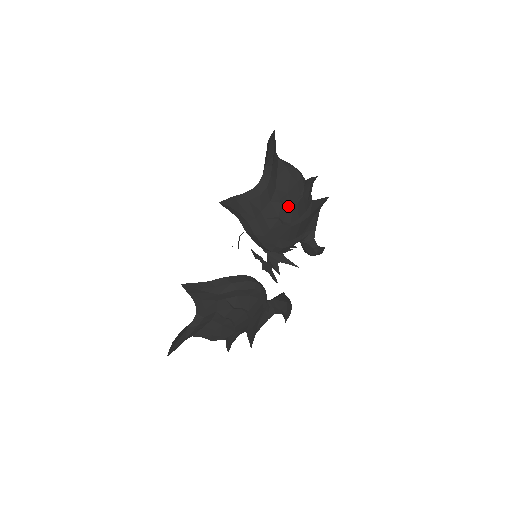
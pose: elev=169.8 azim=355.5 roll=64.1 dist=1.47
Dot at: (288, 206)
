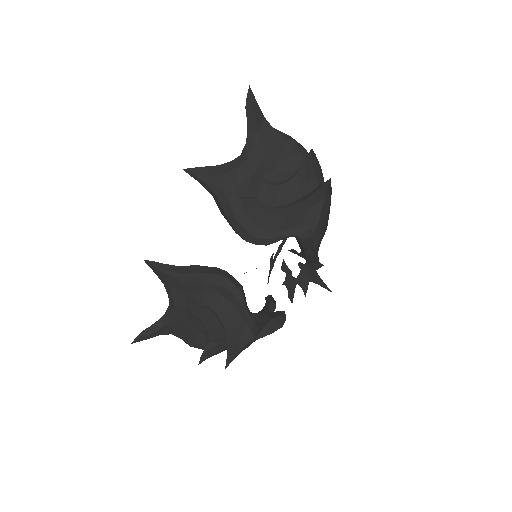
Dot at: (271, 185)
